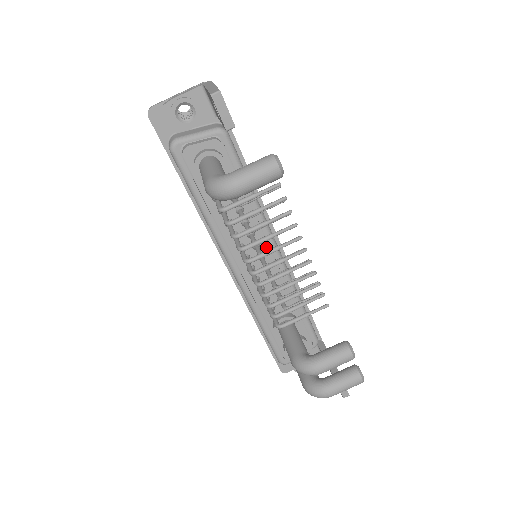
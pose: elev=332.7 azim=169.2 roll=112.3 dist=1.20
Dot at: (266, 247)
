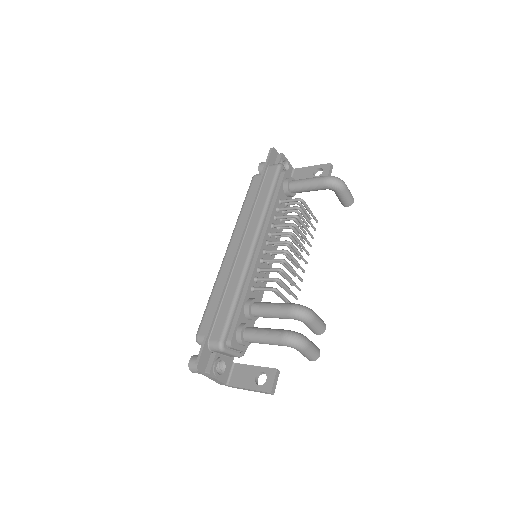
Dot at: occluded
